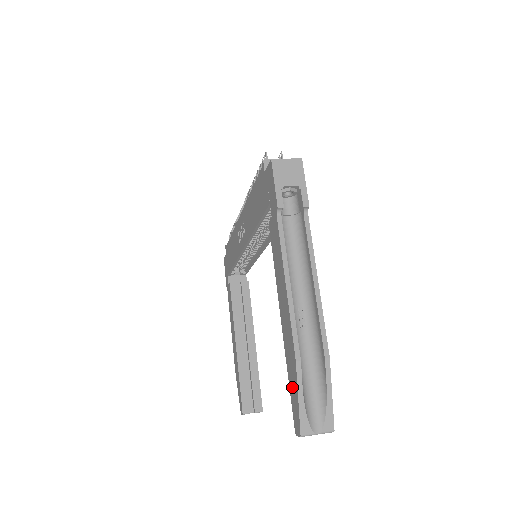
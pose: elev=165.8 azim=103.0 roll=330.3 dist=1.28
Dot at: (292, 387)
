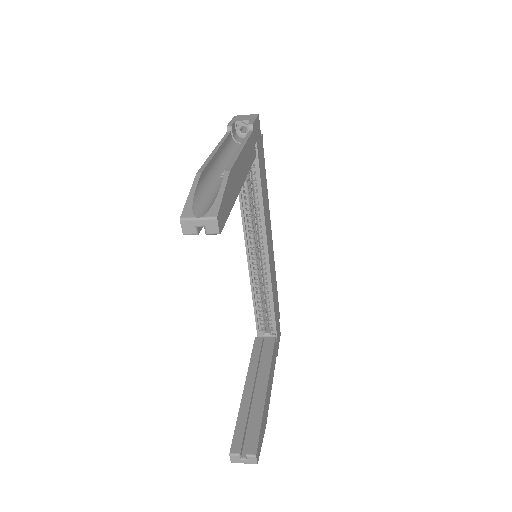
Dot at: occluded
